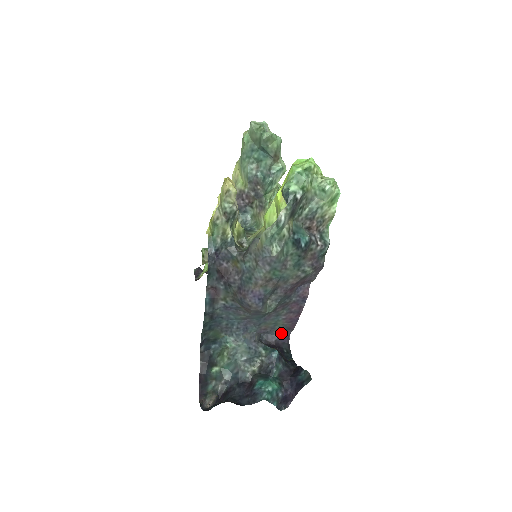
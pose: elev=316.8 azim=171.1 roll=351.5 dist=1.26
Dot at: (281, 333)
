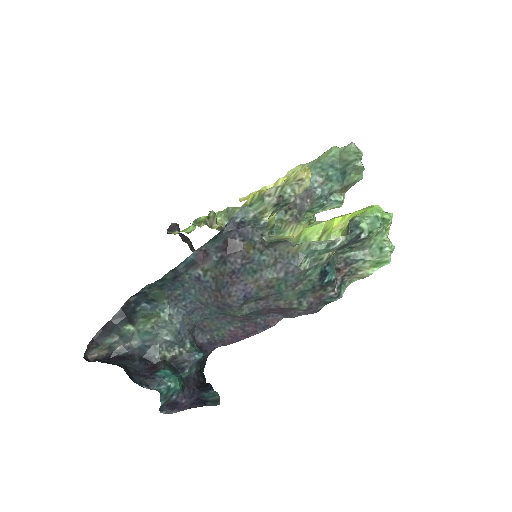
Dot at: (213, 340)
